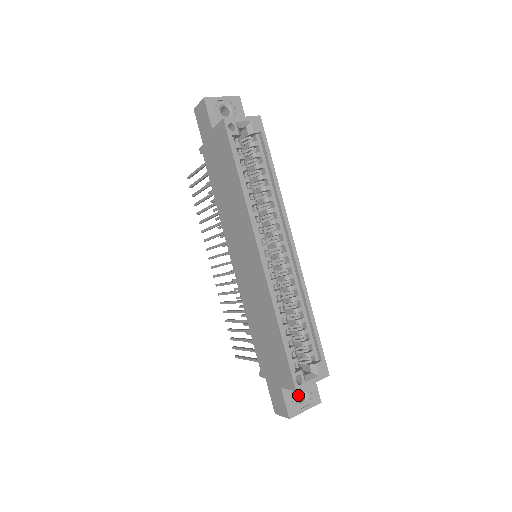
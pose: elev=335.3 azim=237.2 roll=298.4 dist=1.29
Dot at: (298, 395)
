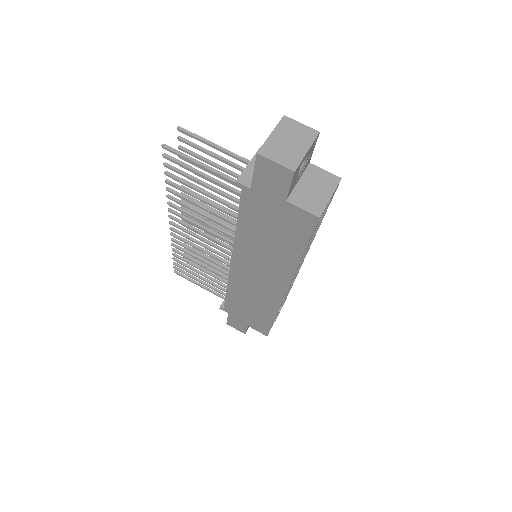
Dot at: occluded
